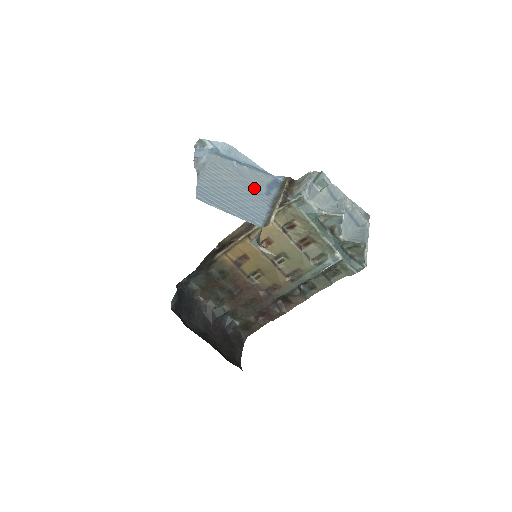
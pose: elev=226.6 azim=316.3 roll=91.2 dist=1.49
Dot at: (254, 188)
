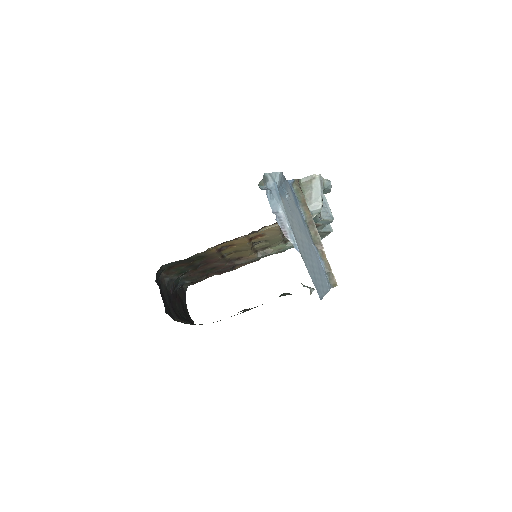
Dot at: (302, 226)
